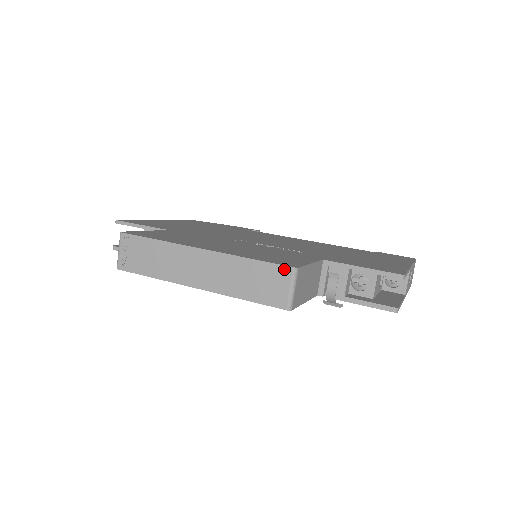
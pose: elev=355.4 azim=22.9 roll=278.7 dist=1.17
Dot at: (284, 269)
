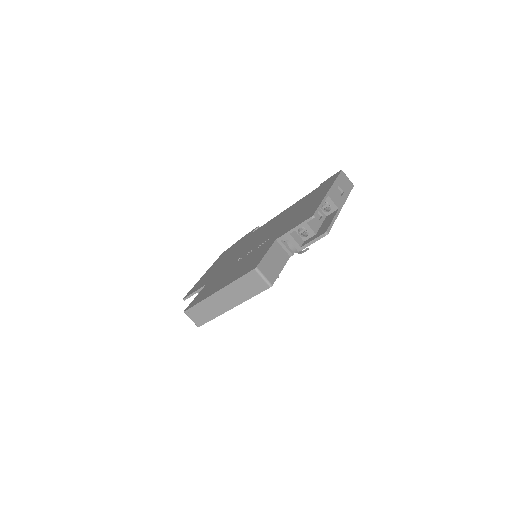
Dot at: (252, 273)
